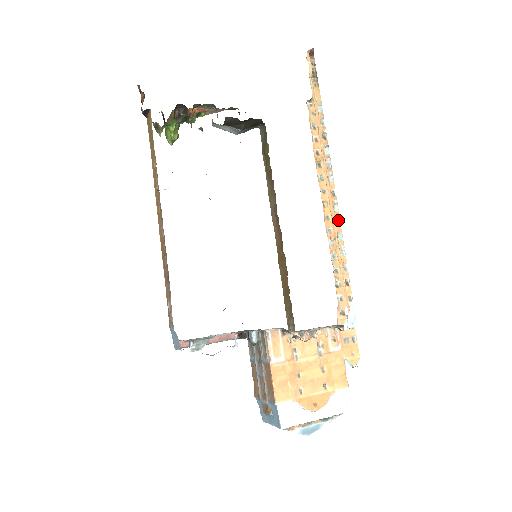
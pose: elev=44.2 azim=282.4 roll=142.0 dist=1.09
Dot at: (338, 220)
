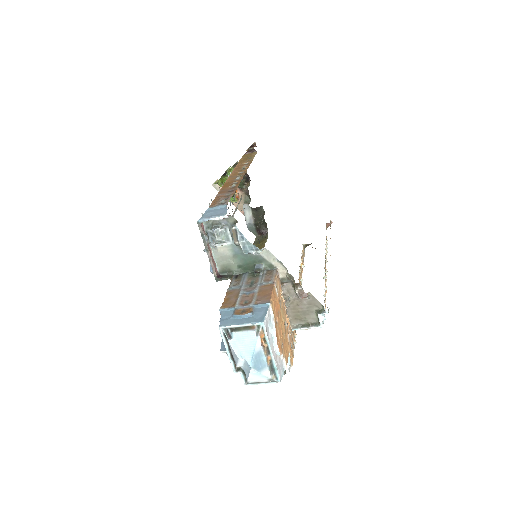
Dot at: (325, 278)
